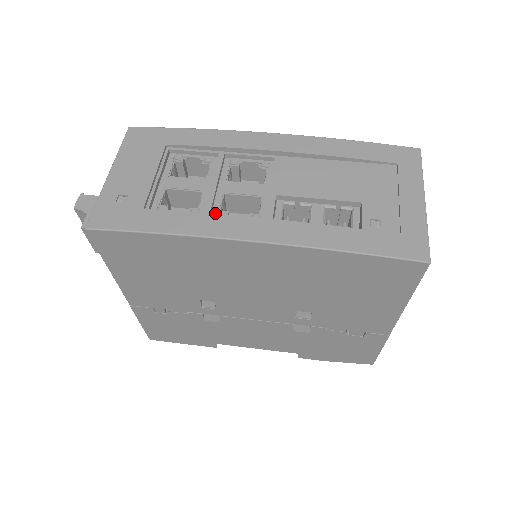
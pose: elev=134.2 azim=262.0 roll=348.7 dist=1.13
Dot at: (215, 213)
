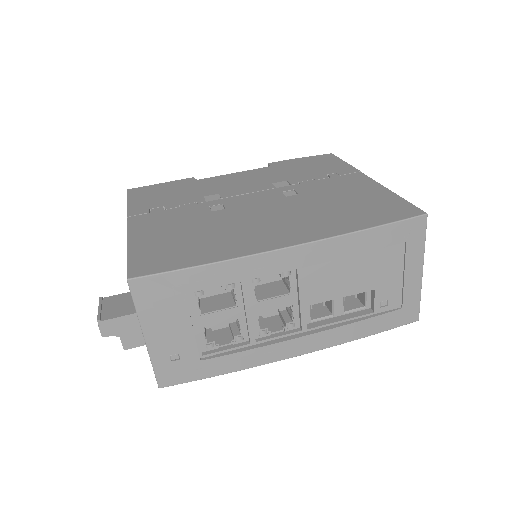
Dot at: (257, 334)
